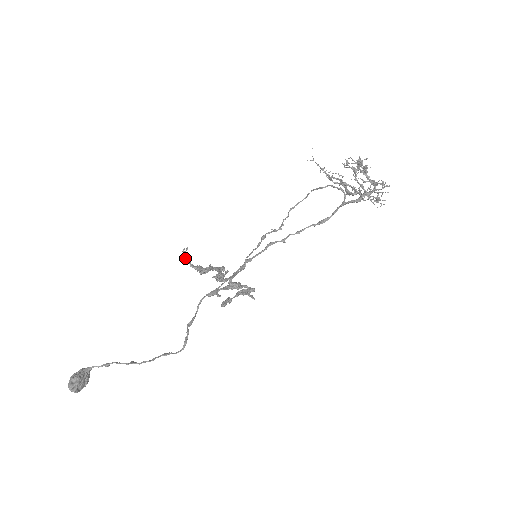
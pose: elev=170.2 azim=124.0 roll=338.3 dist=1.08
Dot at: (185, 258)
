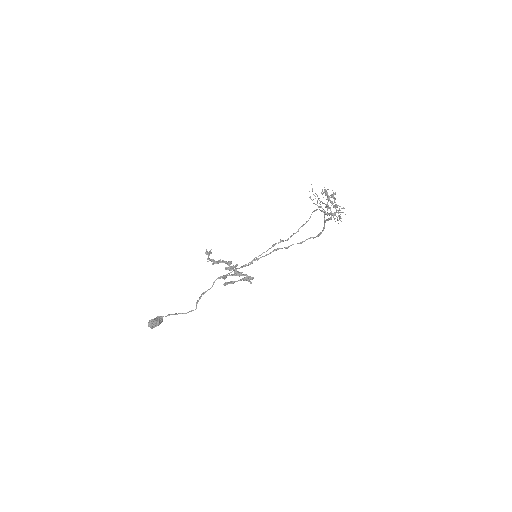
Dot at: (207, 254)
